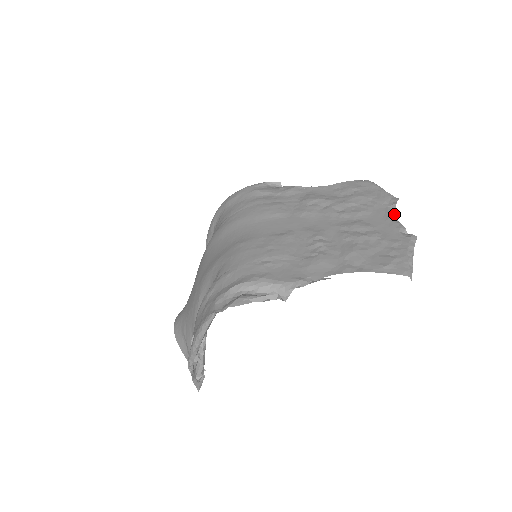
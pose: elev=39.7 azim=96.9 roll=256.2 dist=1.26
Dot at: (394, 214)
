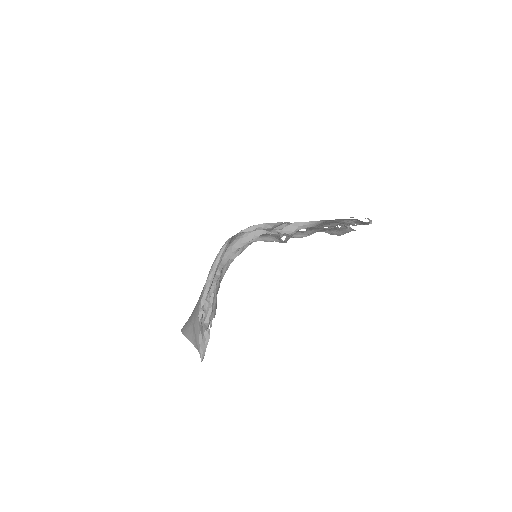
Dot at: occluded
